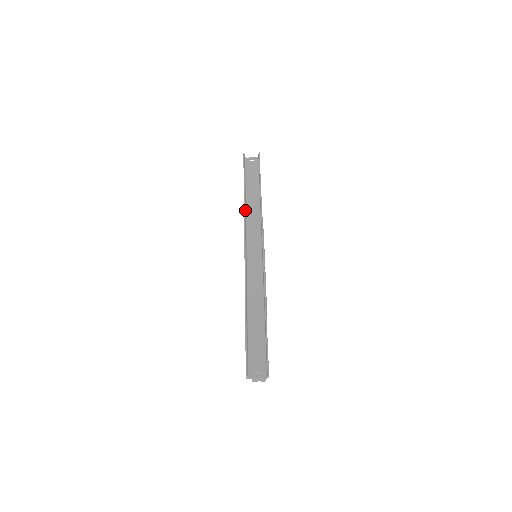
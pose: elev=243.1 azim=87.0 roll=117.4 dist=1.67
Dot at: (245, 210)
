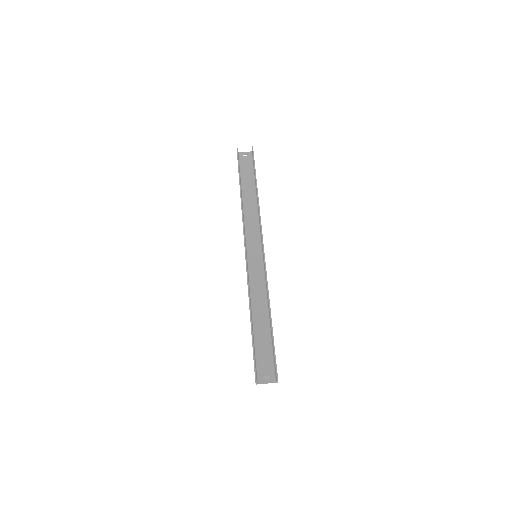
Dot at: (242, 209)
